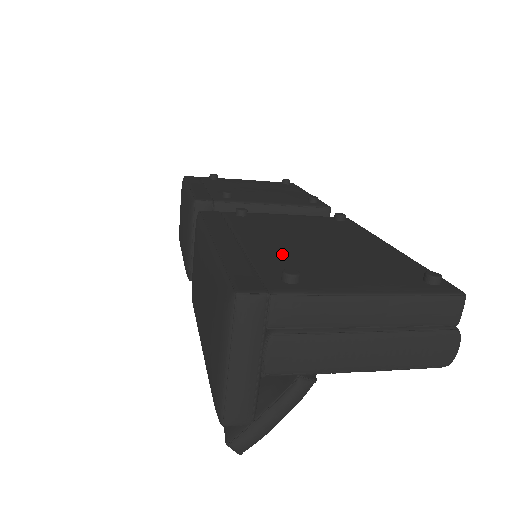
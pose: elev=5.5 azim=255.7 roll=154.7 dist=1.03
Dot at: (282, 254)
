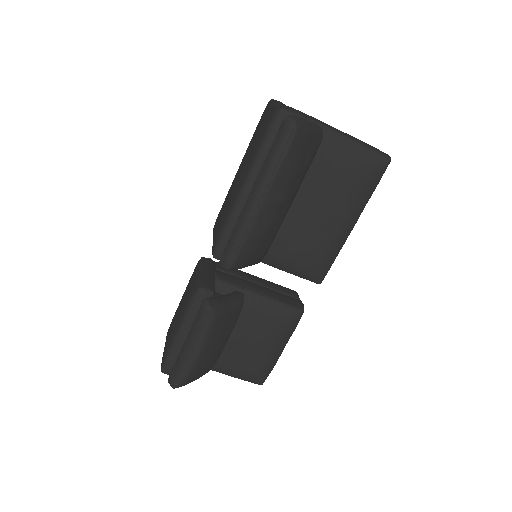
Dot at: occluded
